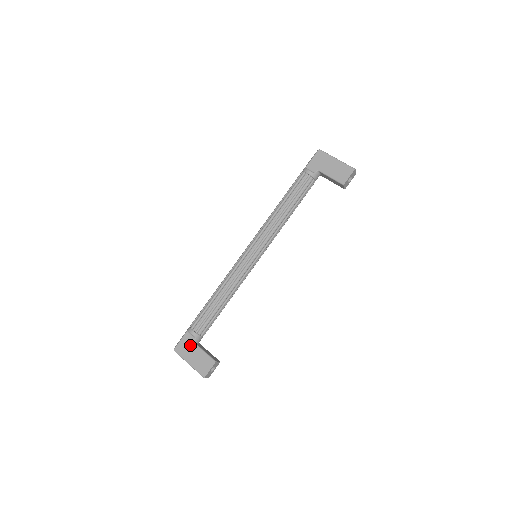
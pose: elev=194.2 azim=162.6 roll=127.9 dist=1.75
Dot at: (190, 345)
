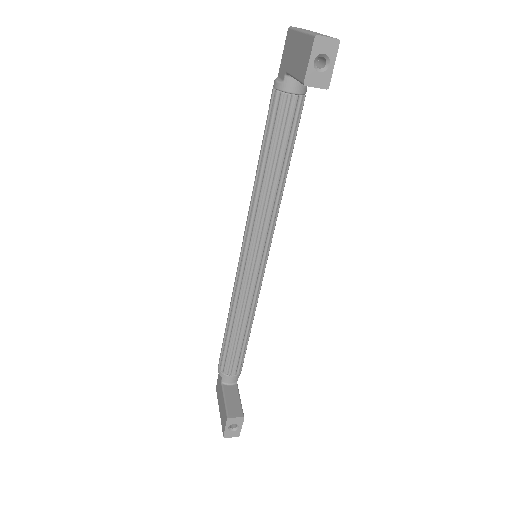
Dot at: (220, 386)
